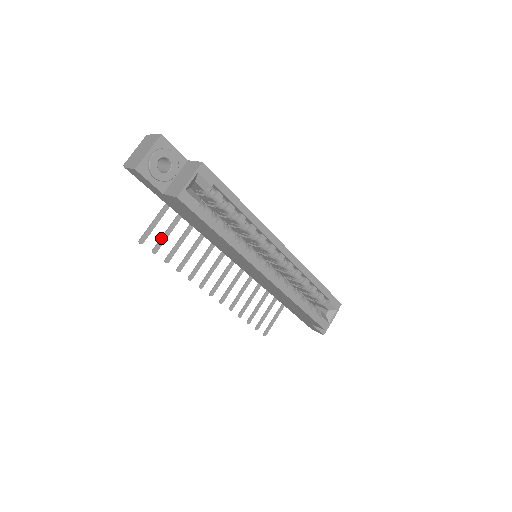
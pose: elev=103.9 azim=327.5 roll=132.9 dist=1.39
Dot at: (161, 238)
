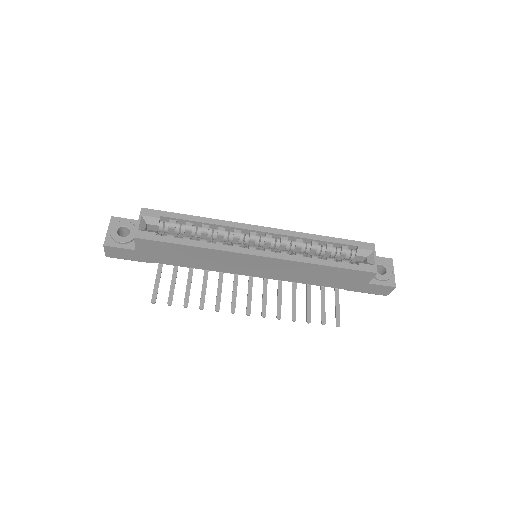
Dot at: (169, 291)
